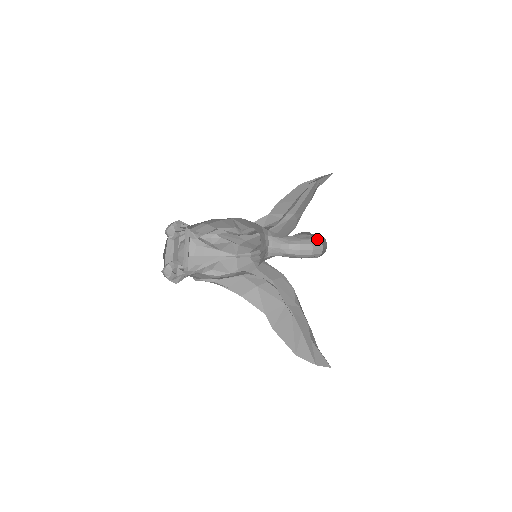
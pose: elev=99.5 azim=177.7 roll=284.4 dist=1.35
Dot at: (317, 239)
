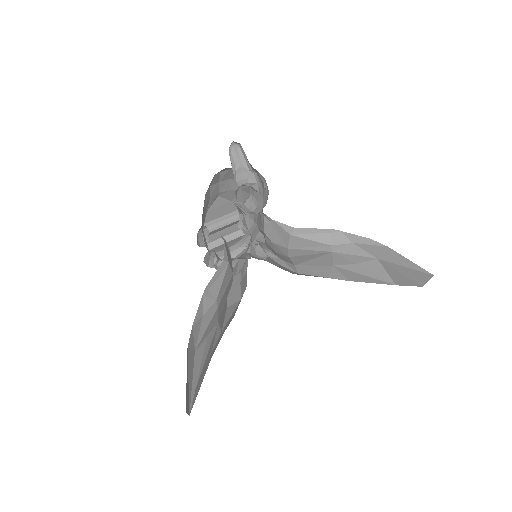
Dot at: occluded
